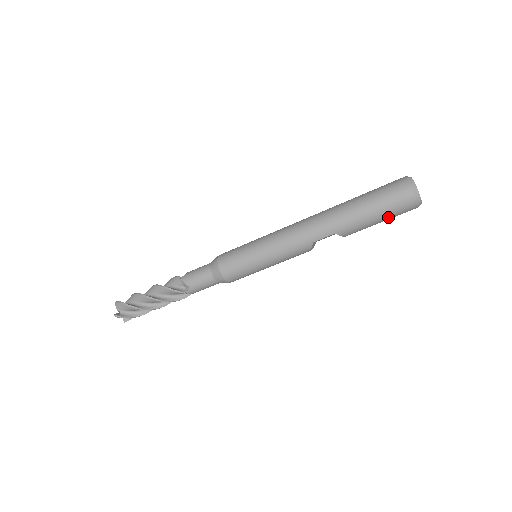
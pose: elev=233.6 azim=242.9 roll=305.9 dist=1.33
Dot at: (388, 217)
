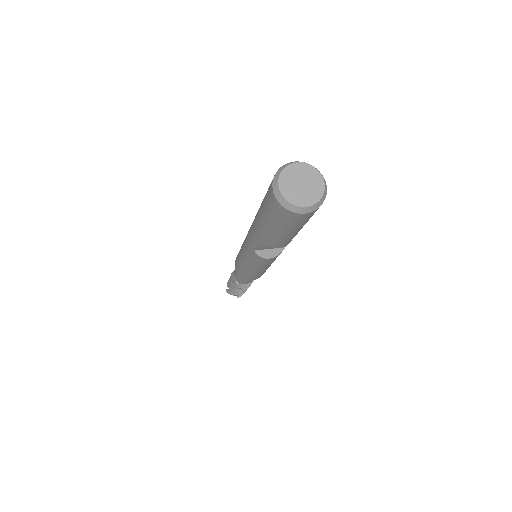
Dot at: (281, 226)
